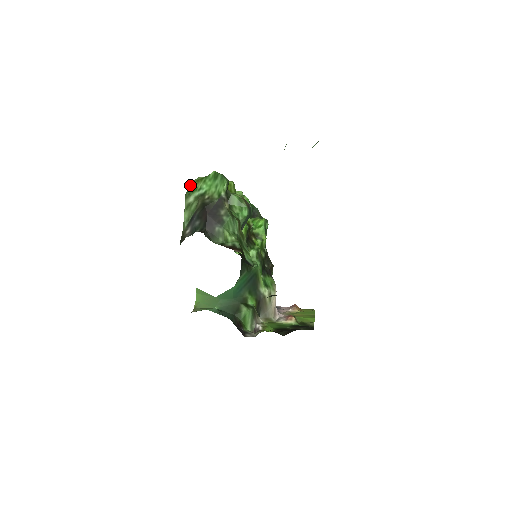
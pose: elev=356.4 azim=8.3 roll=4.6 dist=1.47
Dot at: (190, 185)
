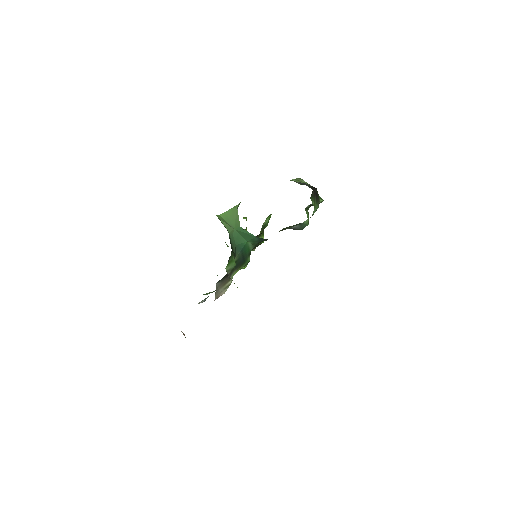
Dot at: occluded
